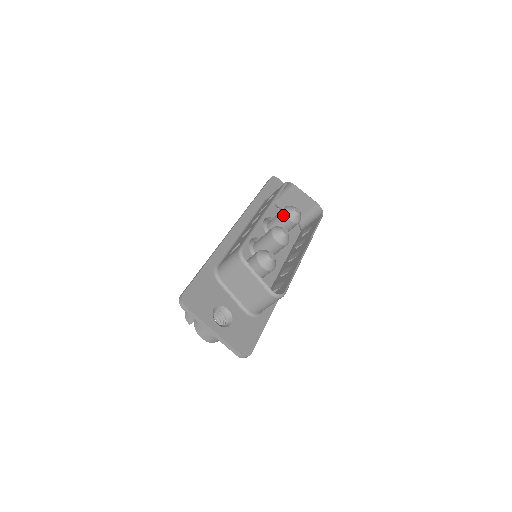
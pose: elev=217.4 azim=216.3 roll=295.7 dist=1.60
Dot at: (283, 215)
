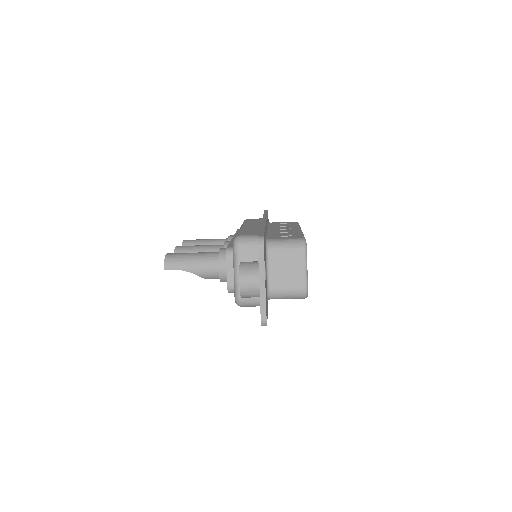
Dot at: occluded
